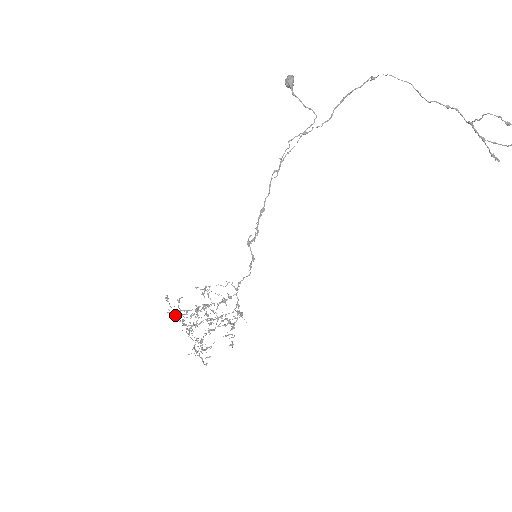
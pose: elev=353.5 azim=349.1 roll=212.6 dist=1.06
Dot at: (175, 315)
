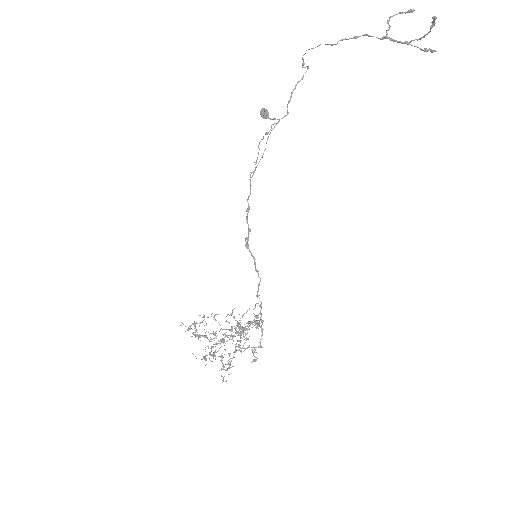
Dot at: (188, 327)
